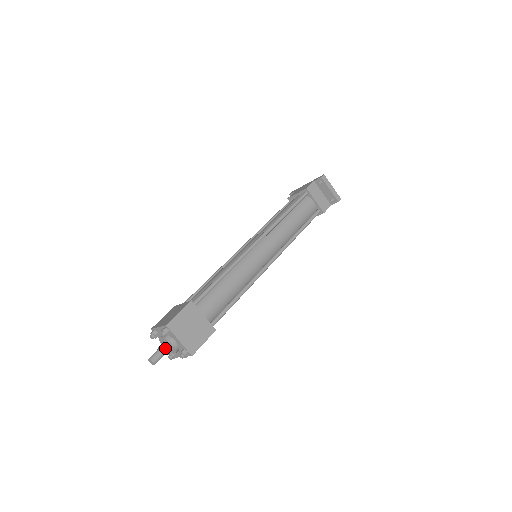
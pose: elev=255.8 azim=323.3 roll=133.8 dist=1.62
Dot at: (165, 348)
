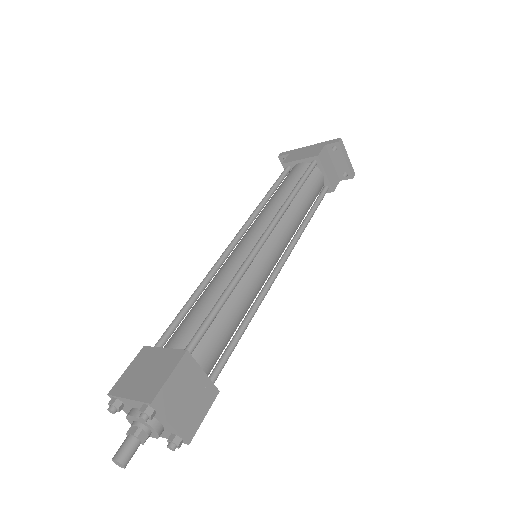
Dot at: (142, 435)
